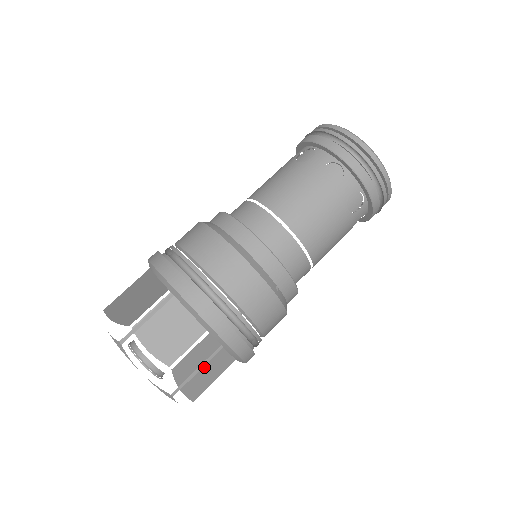
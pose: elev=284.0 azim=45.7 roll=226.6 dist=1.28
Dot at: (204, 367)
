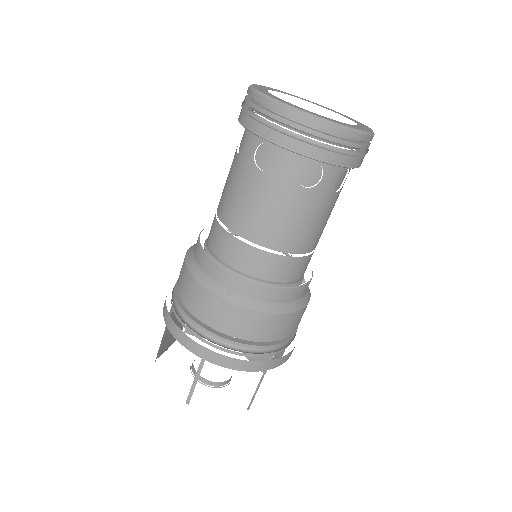
Dot at: occluded
